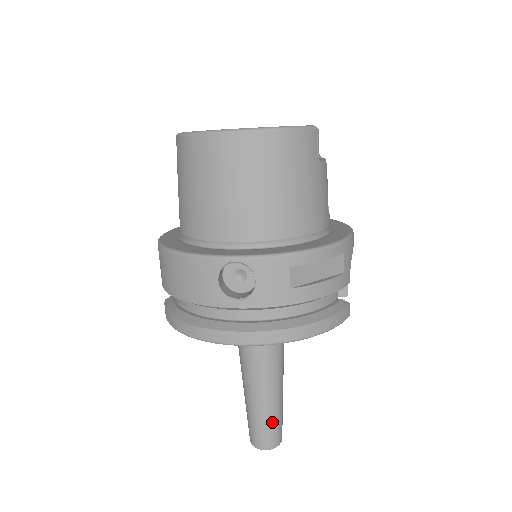
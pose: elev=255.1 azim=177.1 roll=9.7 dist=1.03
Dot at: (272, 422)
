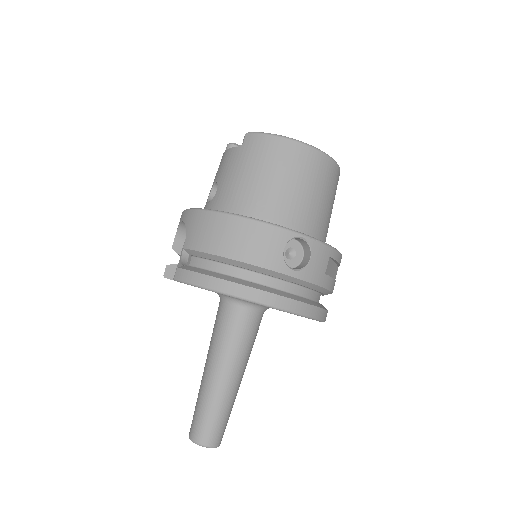
Dot at: (227, 416)
